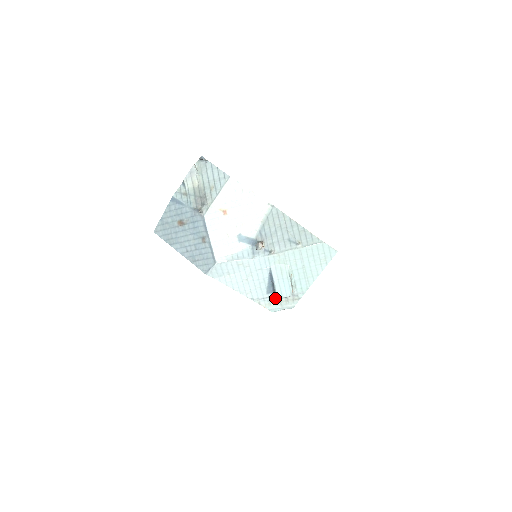
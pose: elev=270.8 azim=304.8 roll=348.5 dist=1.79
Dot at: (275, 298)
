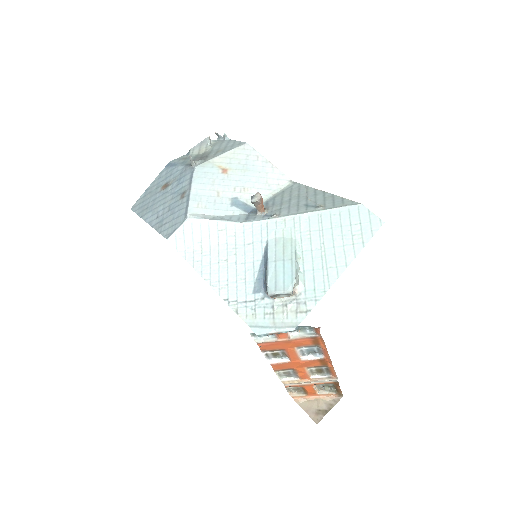
Dot at: (265, 304)
